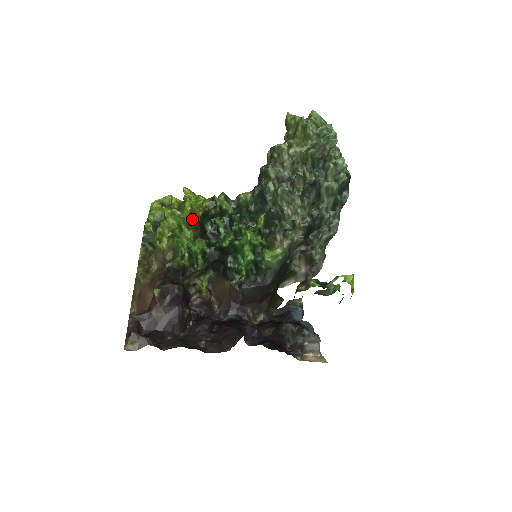
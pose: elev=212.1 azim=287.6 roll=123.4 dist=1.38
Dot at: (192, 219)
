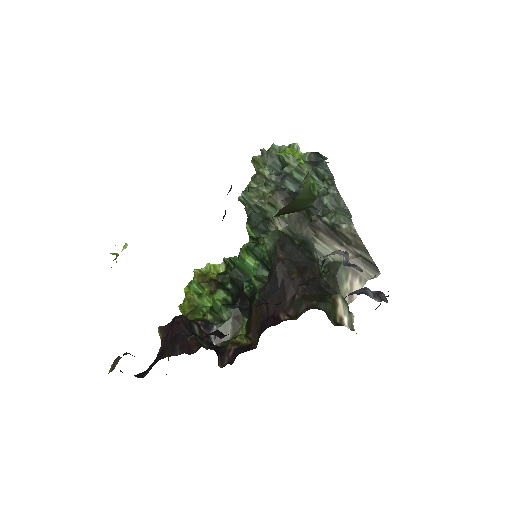
Dot at: (206, 281)
